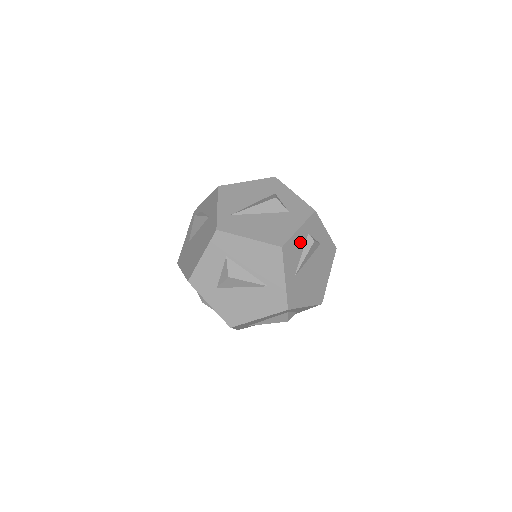
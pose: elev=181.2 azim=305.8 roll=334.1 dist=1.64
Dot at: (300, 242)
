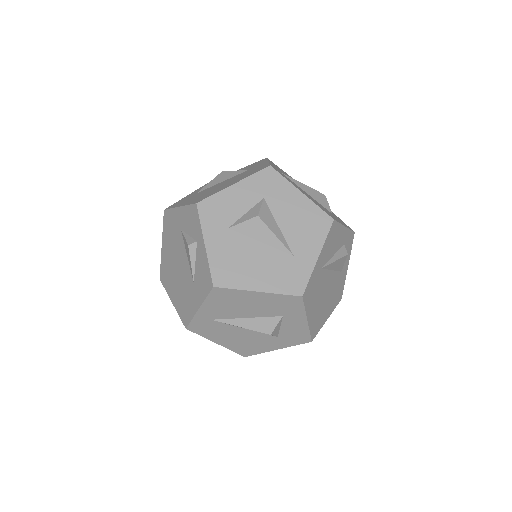
Dot at: (339, 241)
